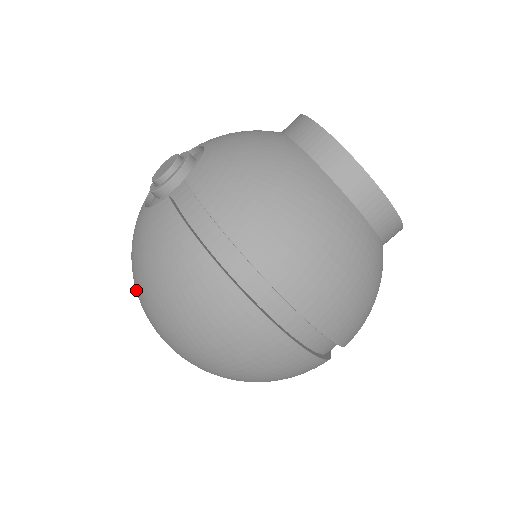
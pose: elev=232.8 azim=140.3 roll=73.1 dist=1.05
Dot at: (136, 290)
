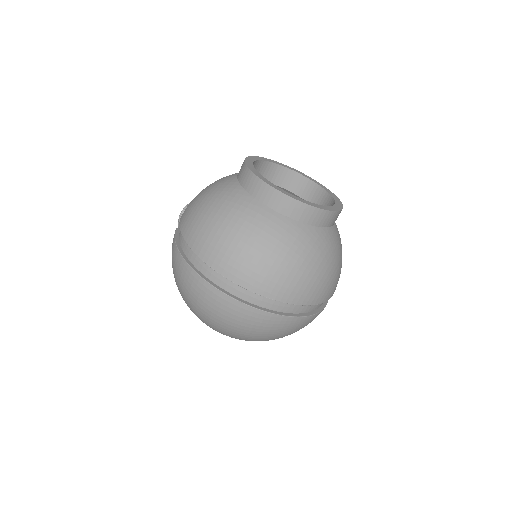
Dot at: occluded
